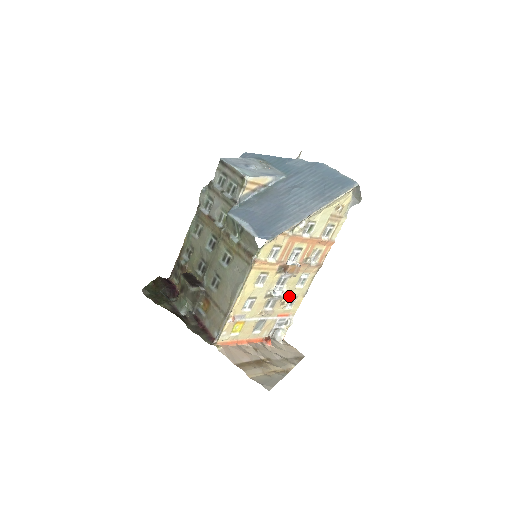
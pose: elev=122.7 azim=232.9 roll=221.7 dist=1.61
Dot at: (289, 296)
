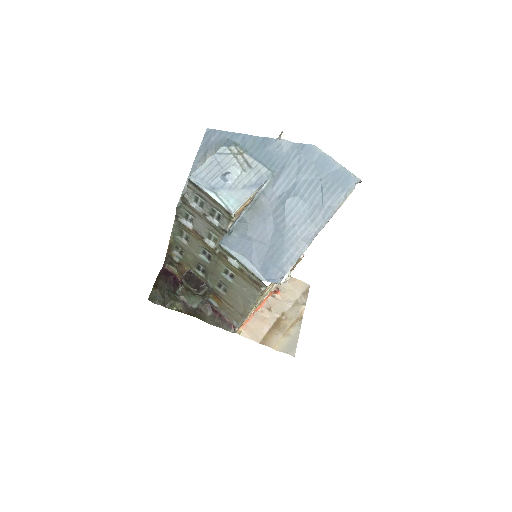
Dot at: occluded
